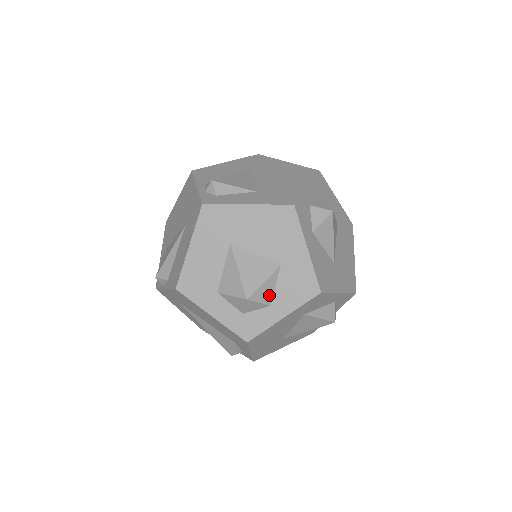
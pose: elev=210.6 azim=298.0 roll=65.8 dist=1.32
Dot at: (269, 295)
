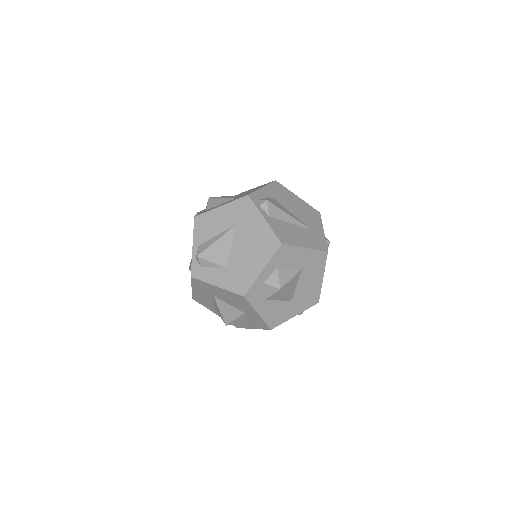
Dot at: (242, 321)
